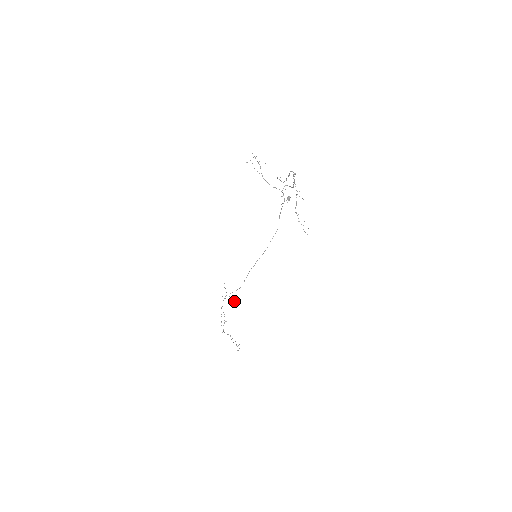
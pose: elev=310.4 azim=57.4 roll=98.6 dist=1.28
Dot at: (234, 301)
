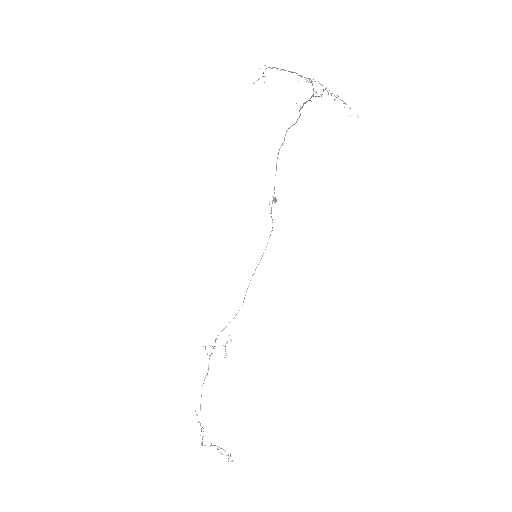
Dot at: occluded
